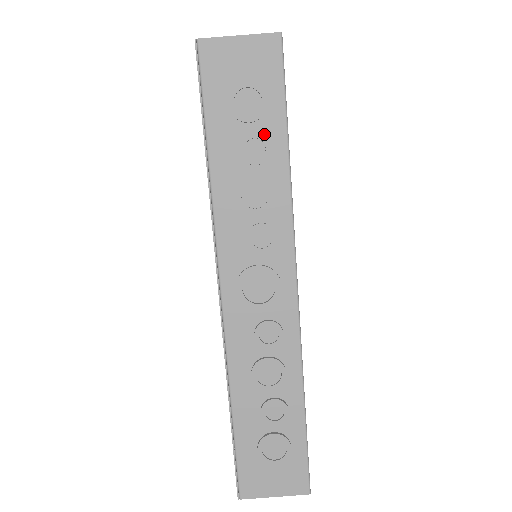
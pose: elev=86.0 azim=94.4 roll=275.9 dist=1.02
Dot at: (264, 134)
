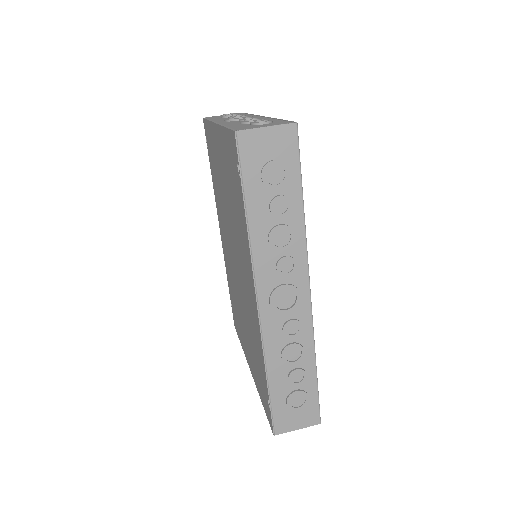
Dot at: (286, 195)
